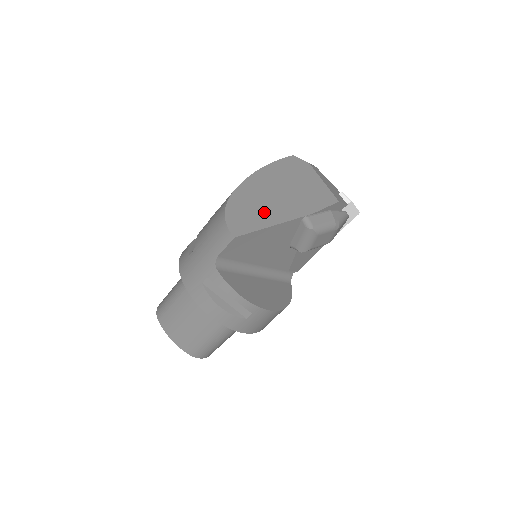
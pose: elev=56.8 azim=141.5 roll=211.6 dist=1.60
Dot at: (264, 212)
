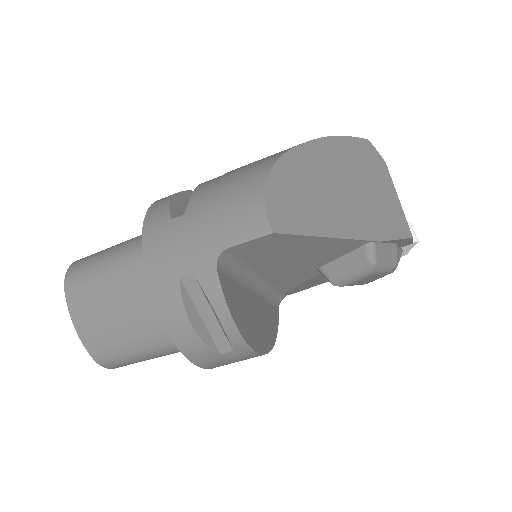
Dot at: (321, 209)
